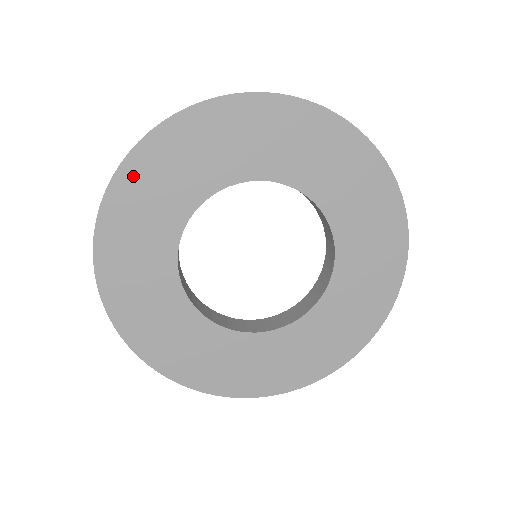
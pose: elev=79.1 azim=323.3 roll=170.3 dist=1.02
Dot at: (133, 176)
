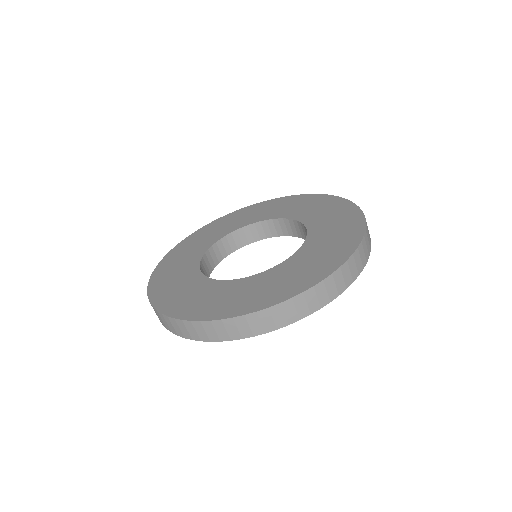
Dot at: (186, 243)
